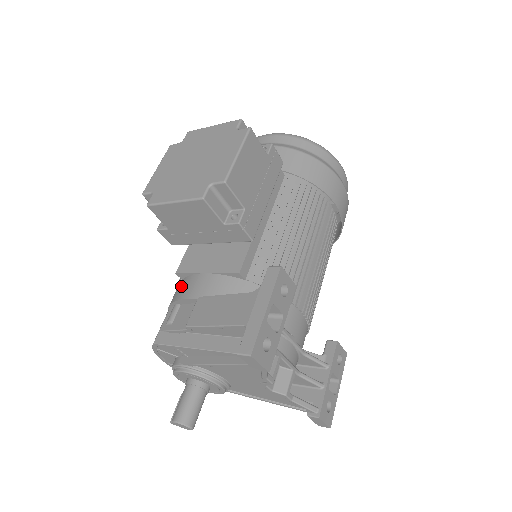
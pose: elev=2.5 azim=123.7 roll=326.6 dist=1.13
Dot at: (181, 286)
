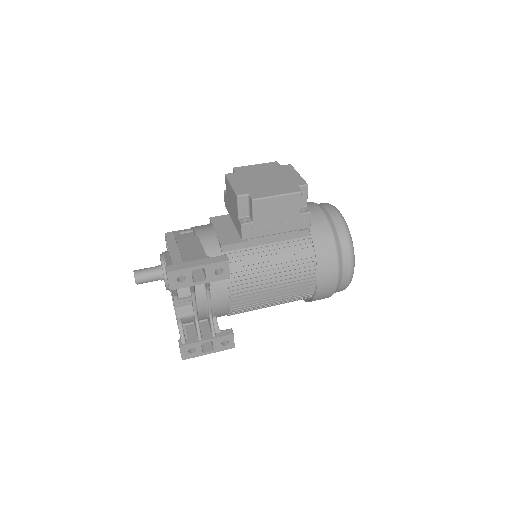
Dot at: (204, 225)
